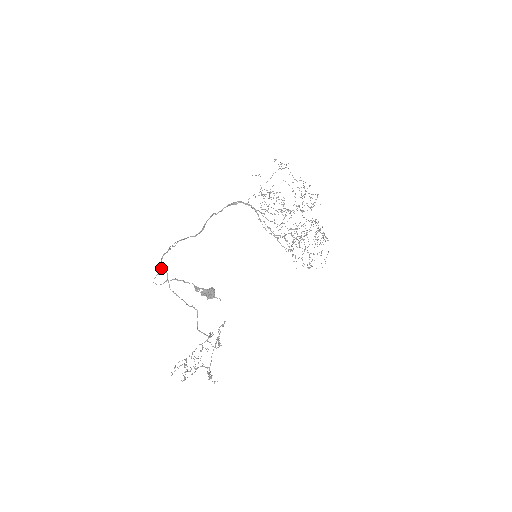
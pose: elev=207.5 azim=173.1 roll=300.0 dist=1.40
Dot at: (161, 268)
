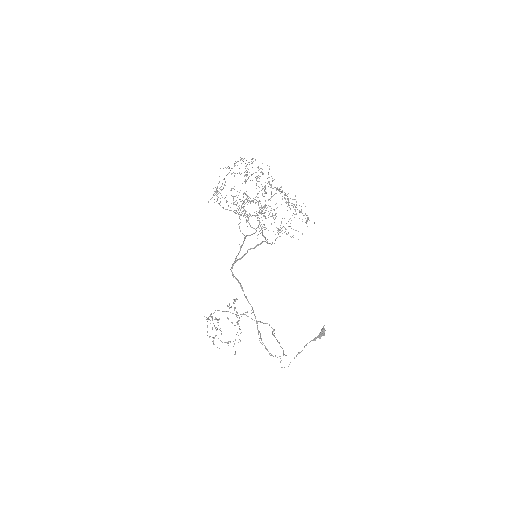
Dot at: occluded
